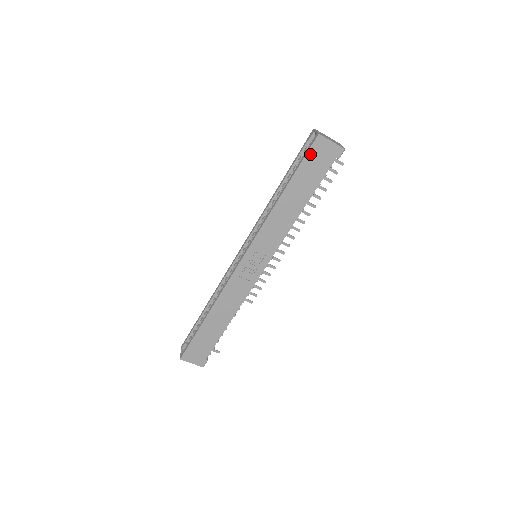
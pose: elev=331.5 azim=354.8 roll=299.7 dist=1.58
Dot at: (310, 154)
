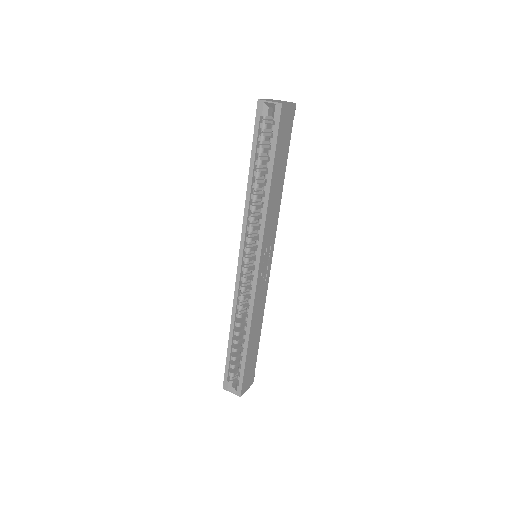
Dot at: (280, 128)
